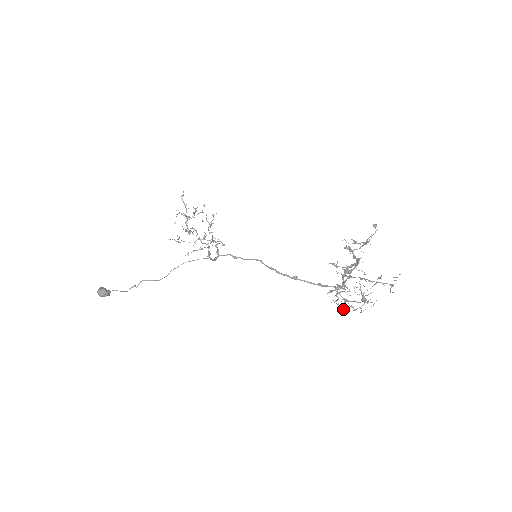
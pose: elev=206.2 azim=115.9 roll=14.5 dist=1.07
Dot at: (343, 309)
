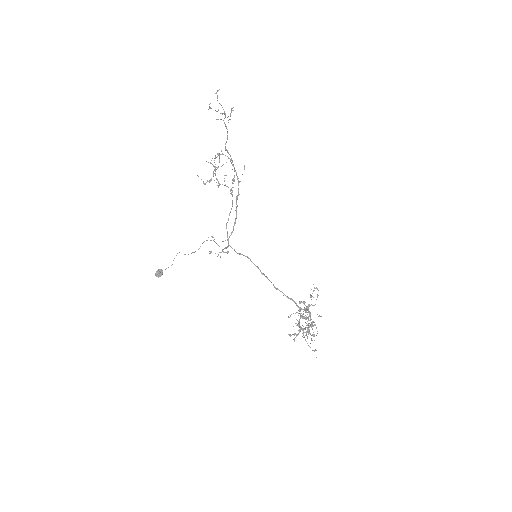
Dot at: (303, 314)
